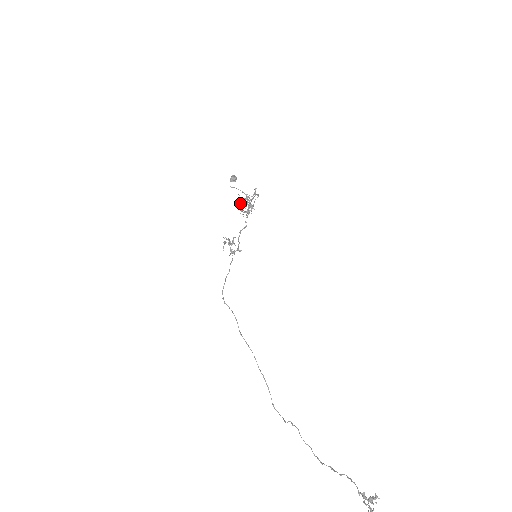
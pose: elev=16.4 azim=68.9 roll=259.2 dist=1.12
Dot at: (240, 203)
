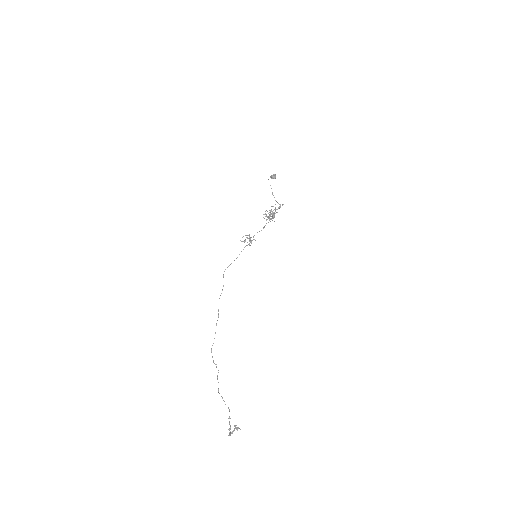
Dot at: (270, 212)
